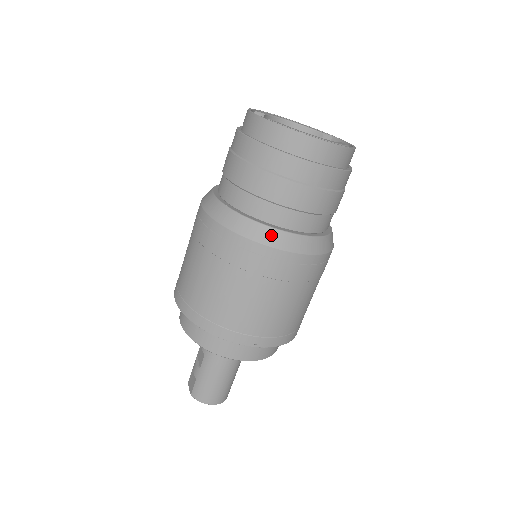
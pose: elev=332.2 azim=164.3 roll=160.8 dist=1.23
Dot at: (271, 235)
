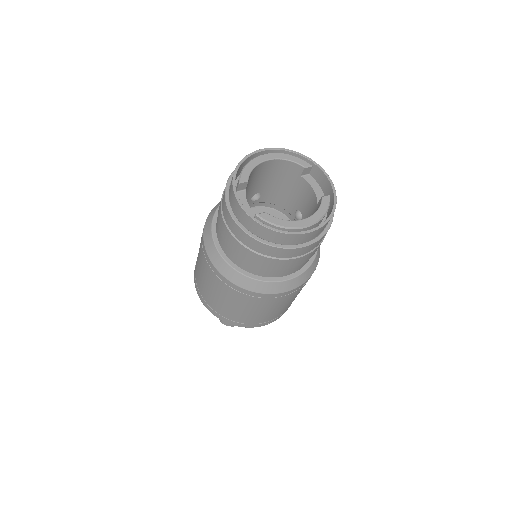
Dot at: (273, 287)
